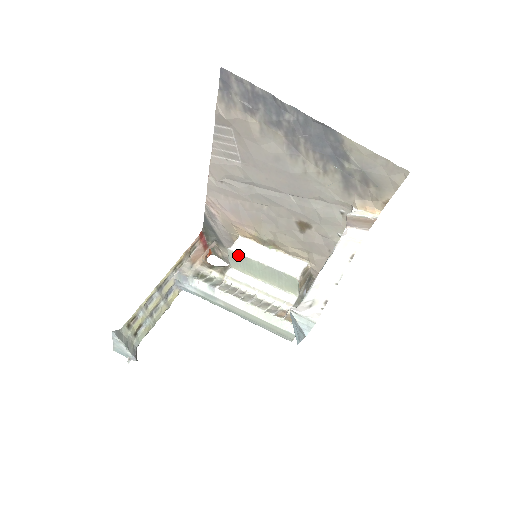
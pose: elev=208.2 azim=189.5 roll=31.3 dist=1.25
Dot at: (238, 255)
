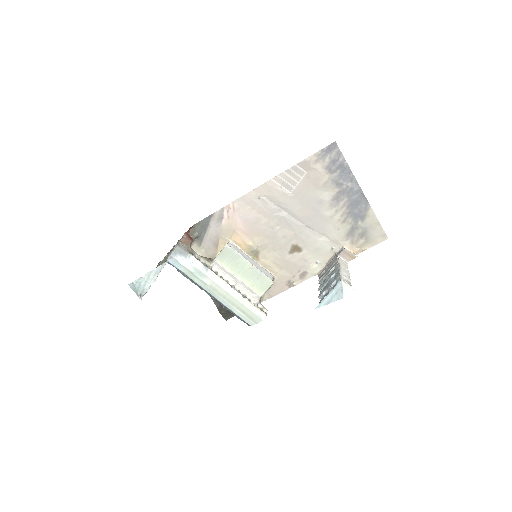
Dot at: (234, 252)
